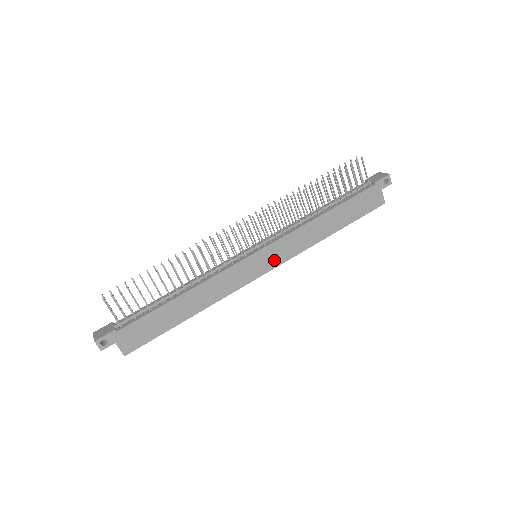
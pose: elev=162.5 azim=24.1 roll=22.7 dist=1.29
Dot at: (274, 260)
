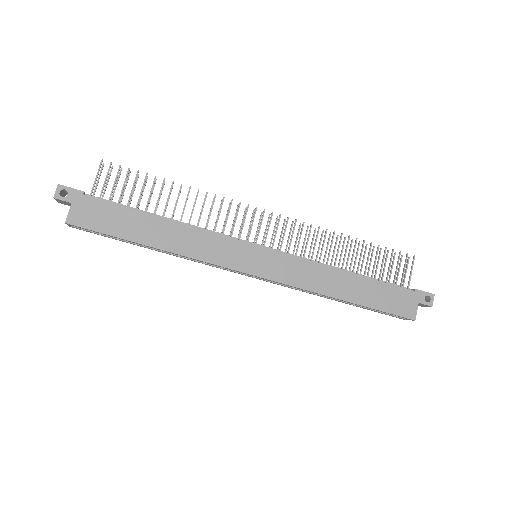
Dot at: (270, 270)
